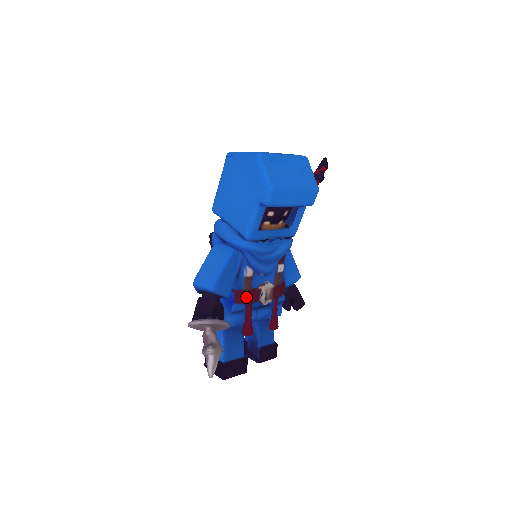
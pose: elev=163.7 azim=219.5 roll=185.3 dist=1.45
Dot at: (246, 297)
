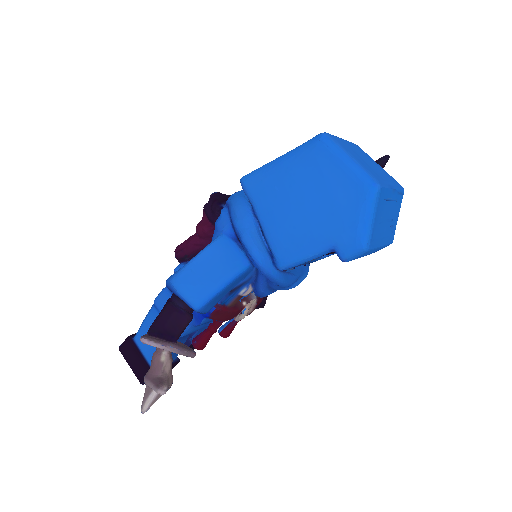
Dot at: (226, 316)
